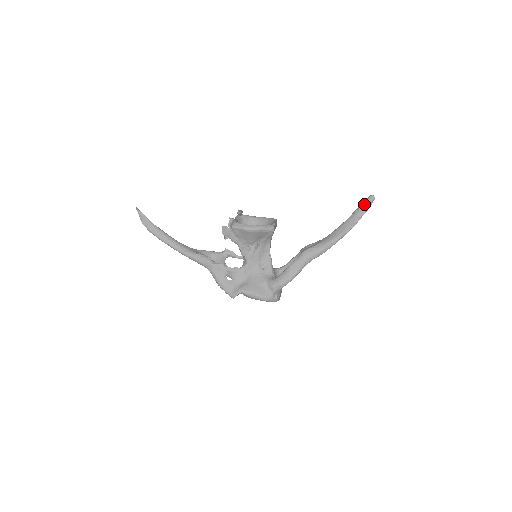
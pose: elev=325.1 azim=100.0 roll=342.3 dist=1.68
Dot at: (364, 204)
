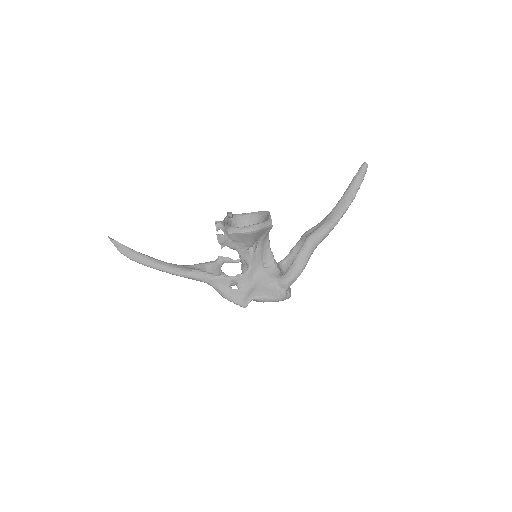
Dot at: (359, 174)
